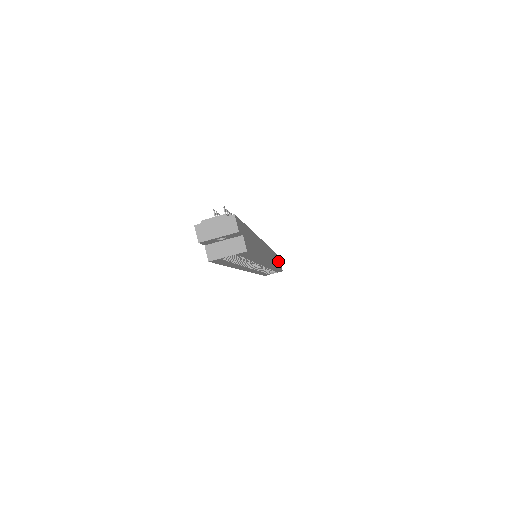
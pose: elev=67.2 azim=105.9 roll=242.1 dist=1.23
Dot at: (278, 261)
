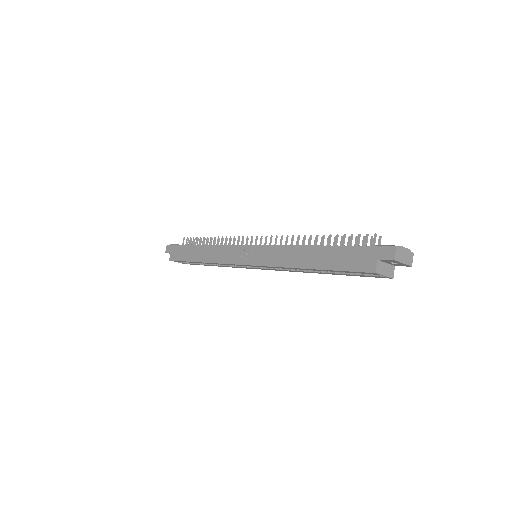
Dot at: occluded
